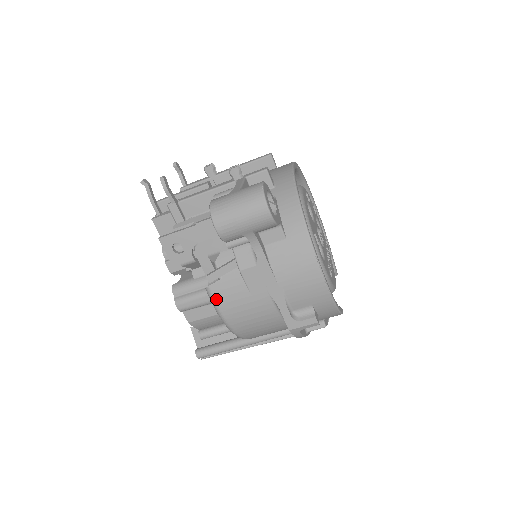
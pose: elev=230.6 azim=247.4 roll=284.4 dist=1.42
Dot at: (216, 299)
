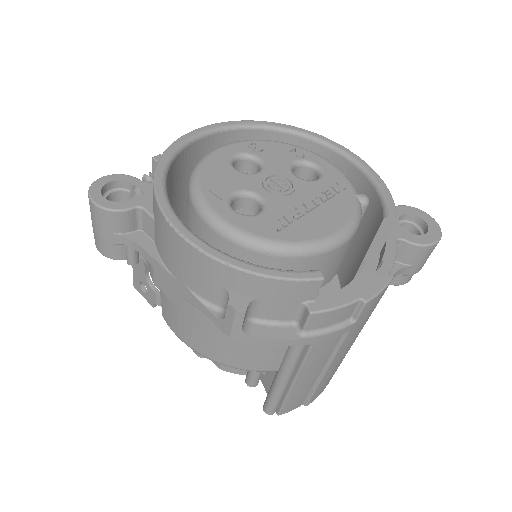
Dot at: (172, 329)
